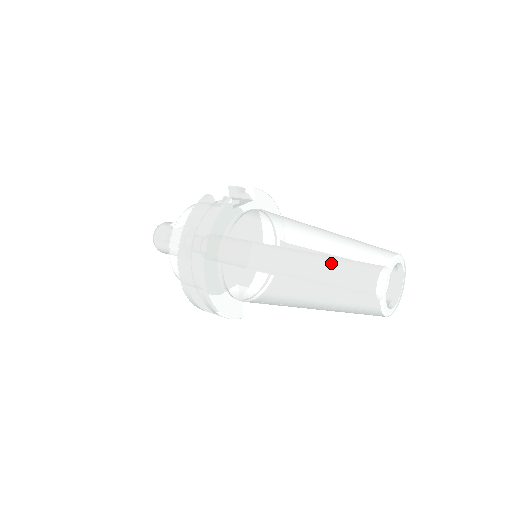
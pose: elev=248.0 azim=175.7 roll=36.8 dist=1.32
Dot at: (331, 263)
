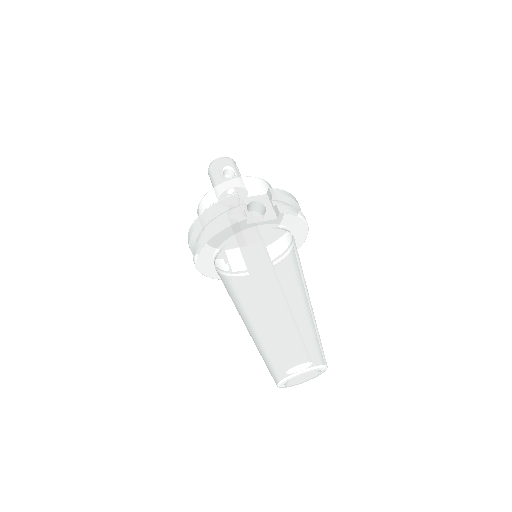
Dot at: (268, 334)
